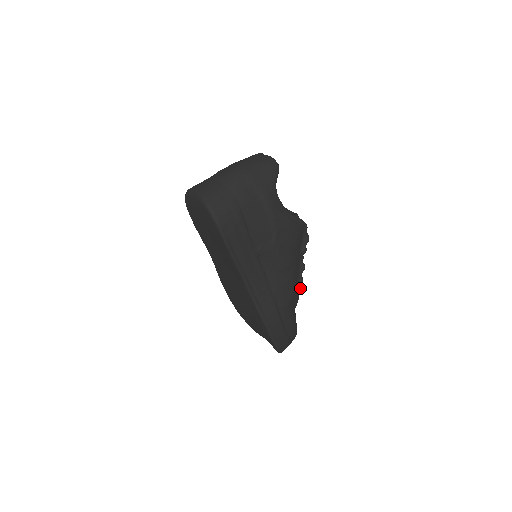
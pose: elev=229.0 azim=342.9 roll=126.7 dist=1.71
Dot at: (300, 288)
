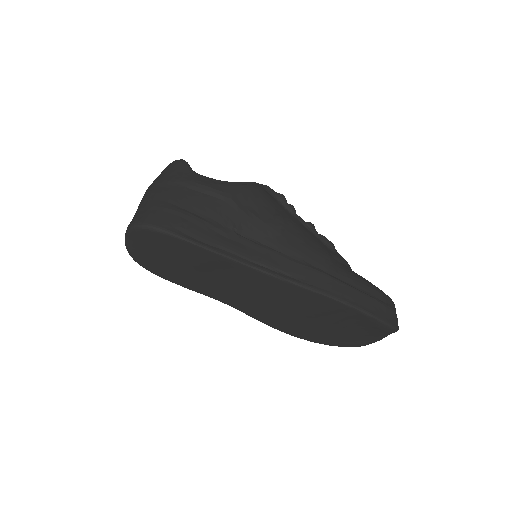
Dot at: (330, 245)
